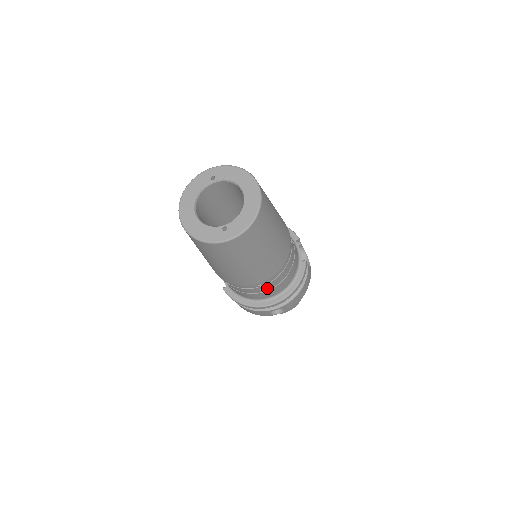
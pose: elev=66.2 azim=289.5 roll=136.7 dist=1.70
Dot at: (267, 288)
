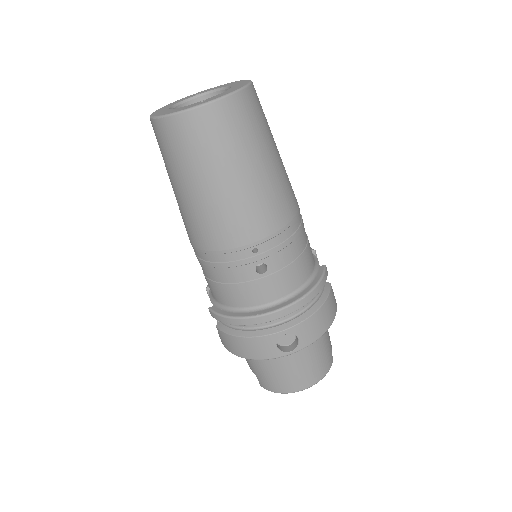
Dot at: (268, 268)
